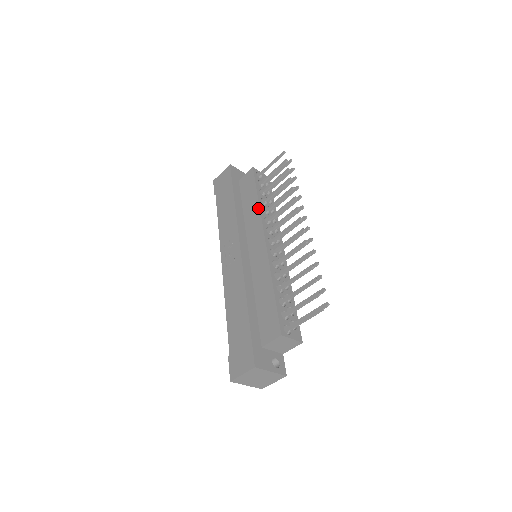
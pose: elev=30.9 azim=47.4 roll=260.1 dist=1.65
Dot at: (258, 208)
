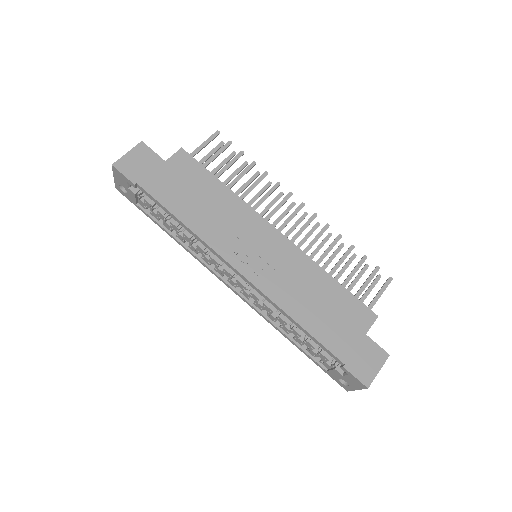
Dot at: (237, 198)
